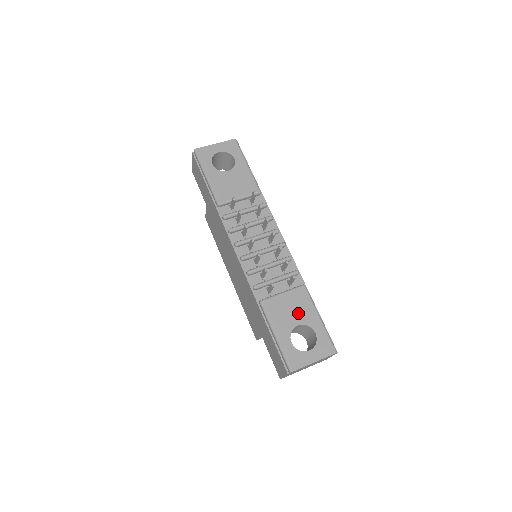
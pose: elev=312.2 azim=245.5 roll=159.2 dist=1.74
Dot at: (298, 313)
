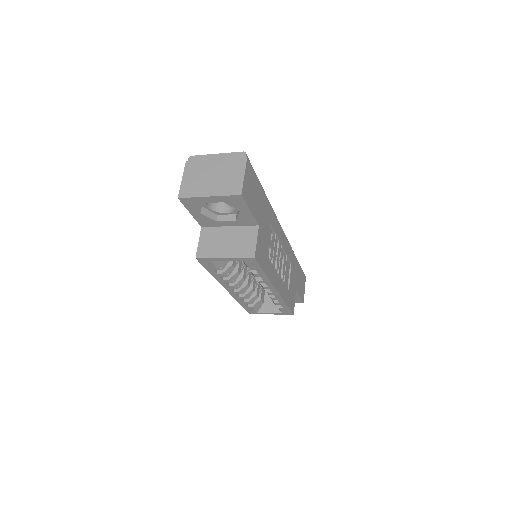
Dot at: occluded
